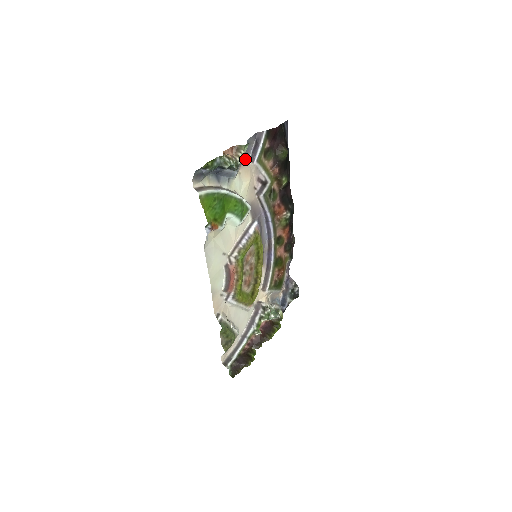
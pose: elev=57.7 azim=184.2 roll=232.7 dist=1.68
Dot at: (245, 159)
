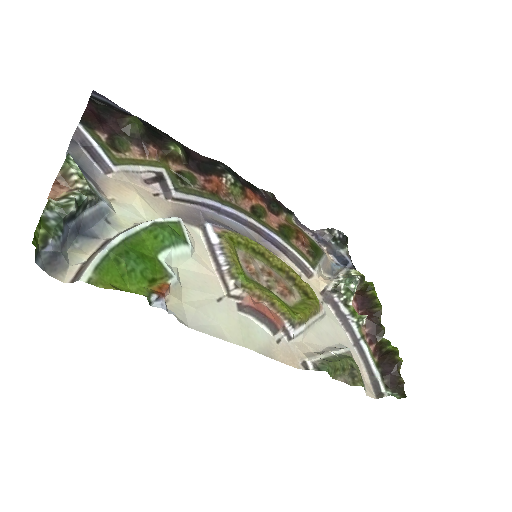
Dot at: (97, 179)
